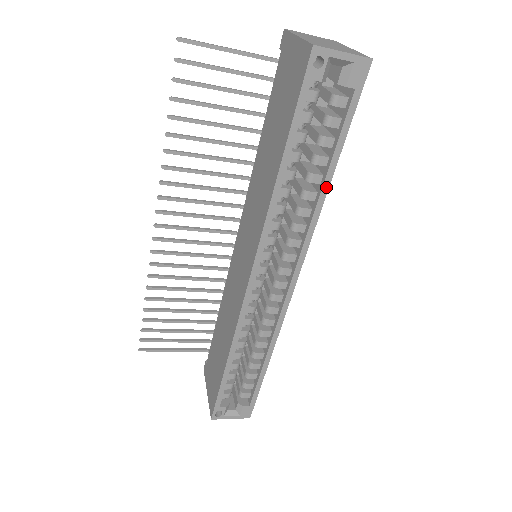
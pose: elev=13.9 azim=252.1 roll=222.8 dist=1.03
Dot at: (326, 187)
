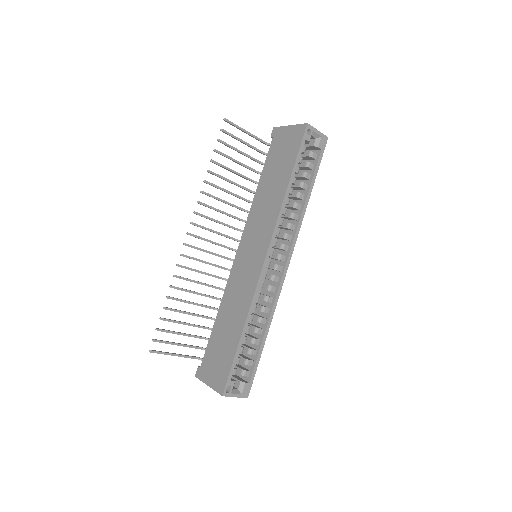
Dot at: (307, 201)
